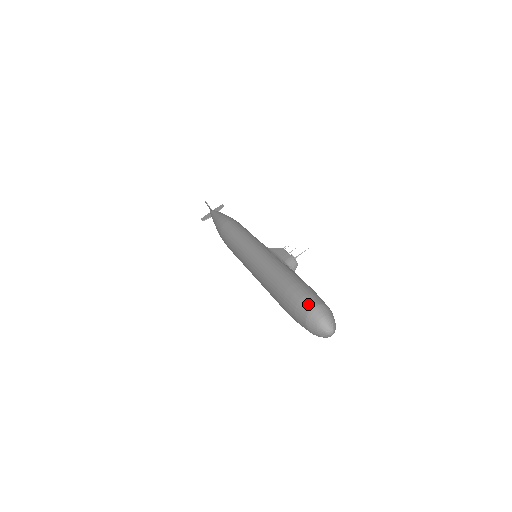
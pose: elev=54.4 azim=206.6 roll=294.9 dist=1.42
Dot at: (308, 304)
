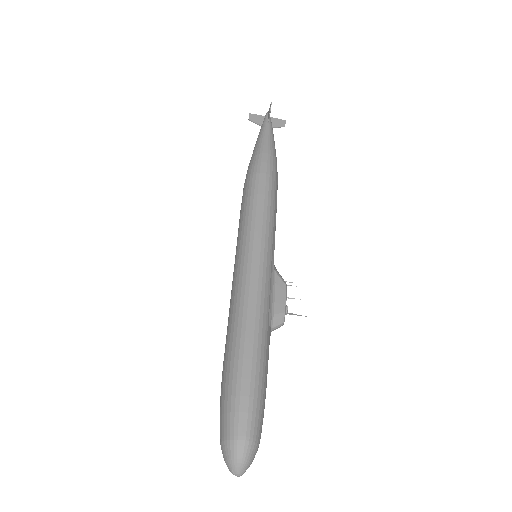
Dot at: (243, 430)
